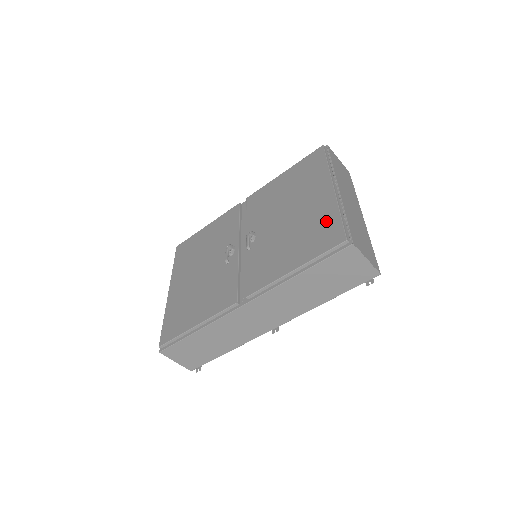
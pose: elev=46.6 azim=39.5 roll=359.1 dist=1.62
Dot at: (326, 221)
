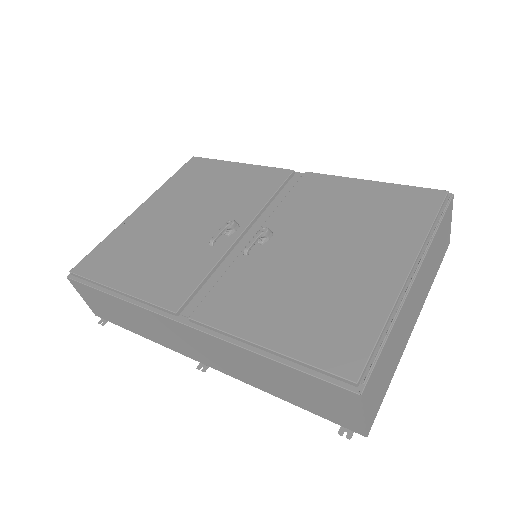
Dot at: (358, 318)
